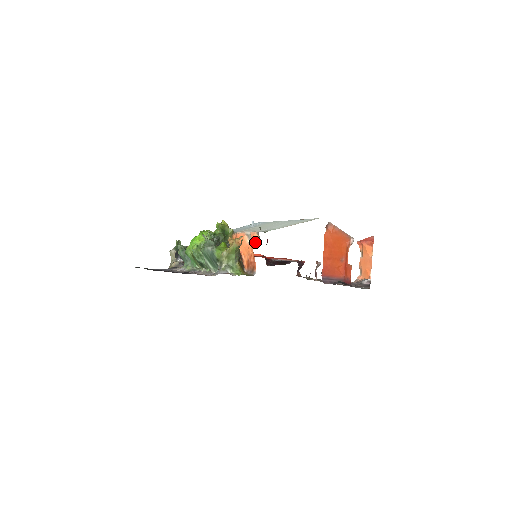
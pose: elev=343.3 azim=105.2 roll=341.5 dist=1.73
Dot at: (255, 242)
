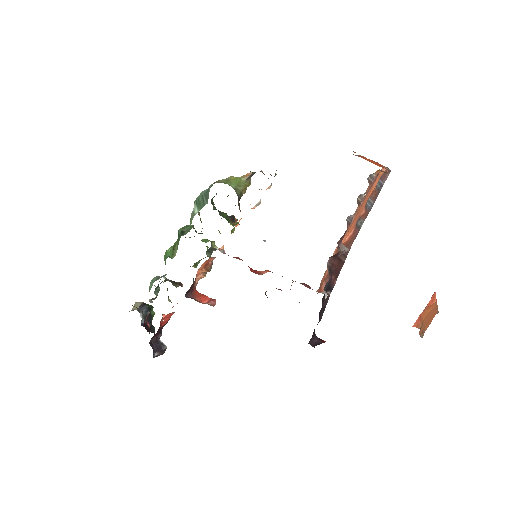
Dot at: occluded
